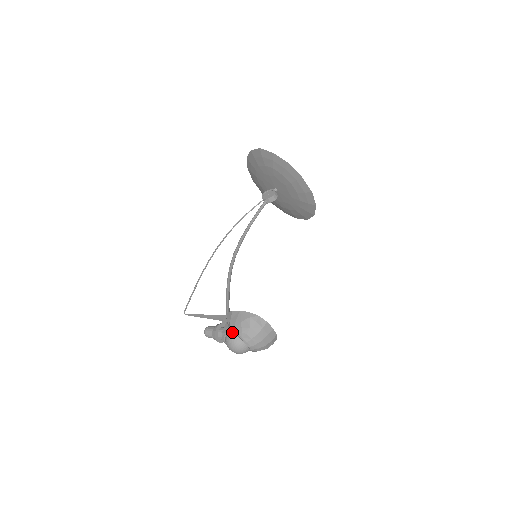
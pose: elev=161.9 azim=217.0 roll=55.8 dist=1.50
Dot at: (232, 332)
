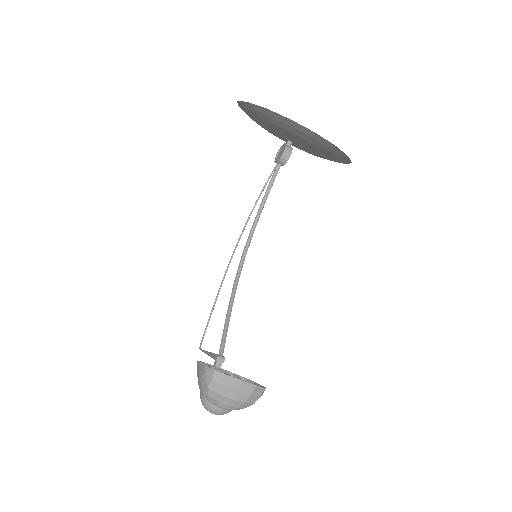
Dot at: occluded
